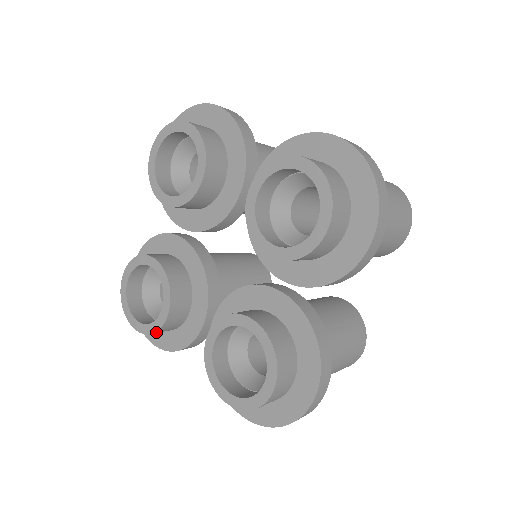
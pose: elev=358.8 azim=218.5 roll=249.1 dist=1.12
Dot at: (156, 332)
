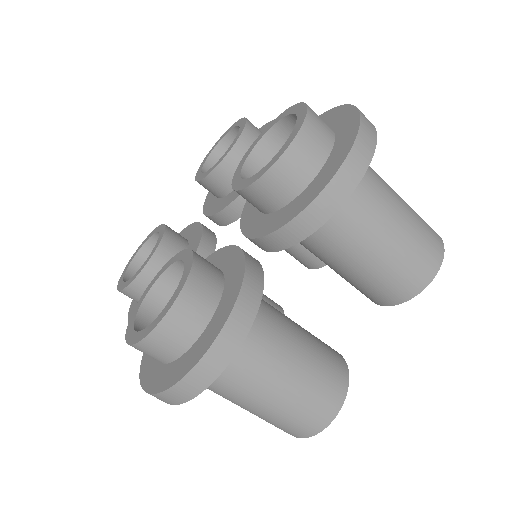
Dot at: (192, 276)
